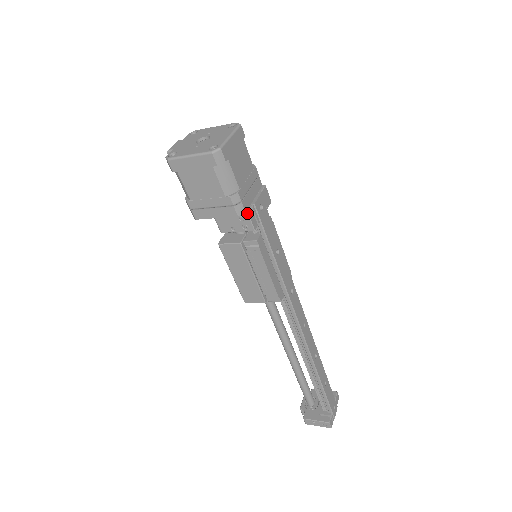
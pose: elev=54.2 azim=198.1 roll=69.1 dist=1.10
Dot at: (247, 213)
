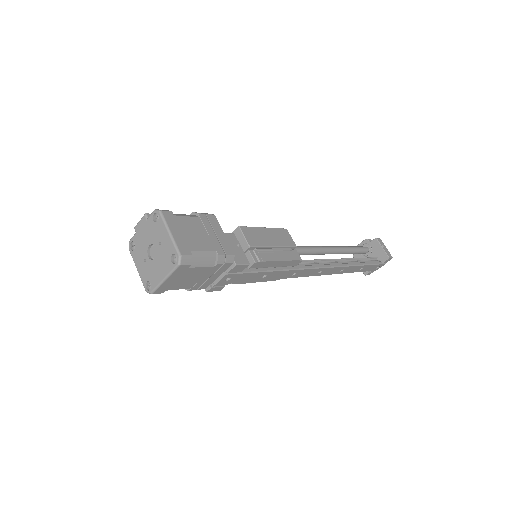
Dot at: (206, 291)
